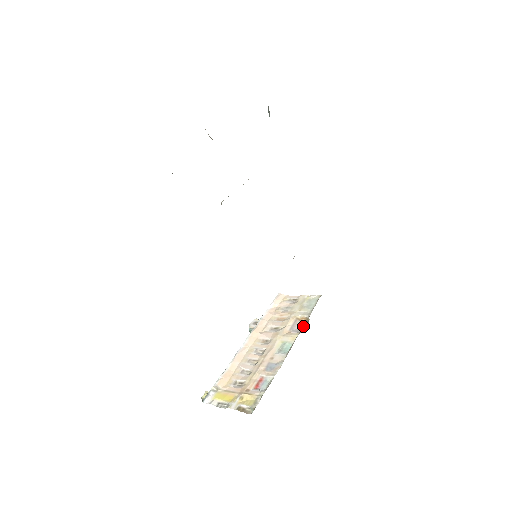
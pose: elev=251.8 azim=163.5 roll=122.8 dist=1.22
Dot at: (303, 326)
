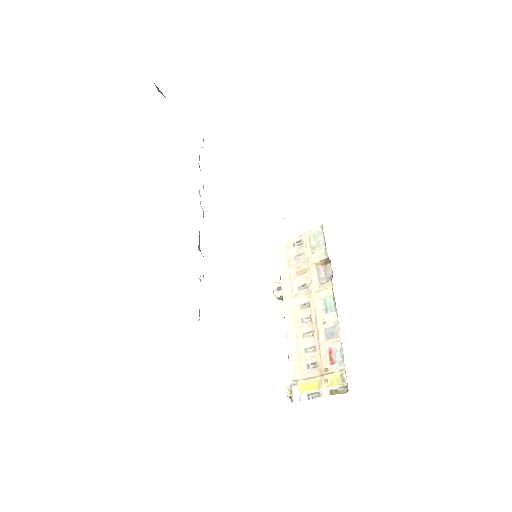
Dot at: (328, 269)
